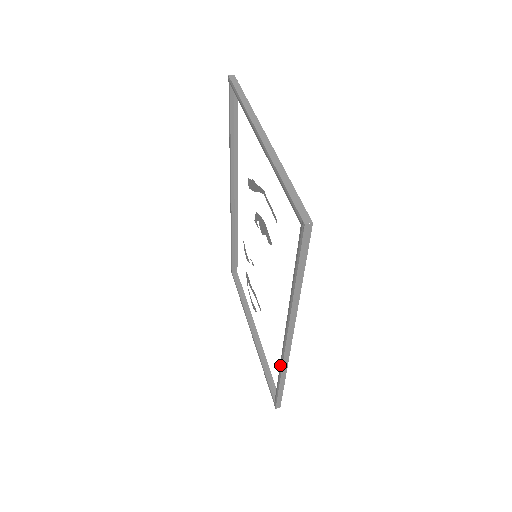
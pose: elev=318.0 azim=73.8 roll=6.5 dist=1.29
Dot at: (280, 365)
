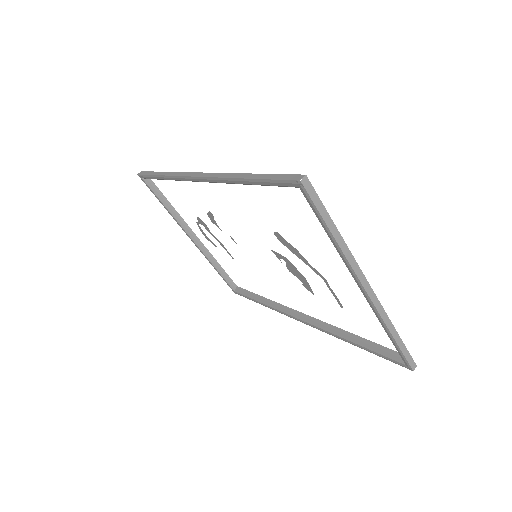
Dot at: (274, 309)
